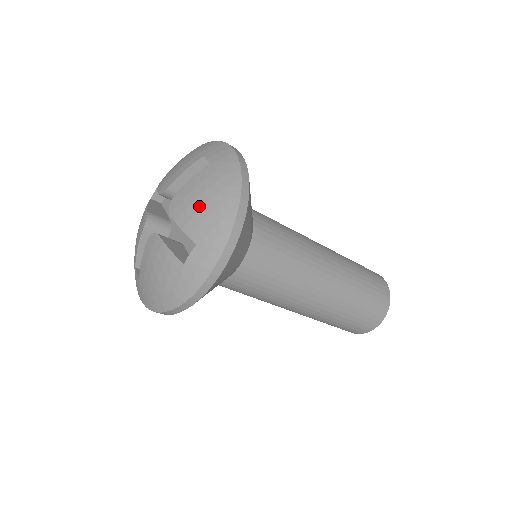
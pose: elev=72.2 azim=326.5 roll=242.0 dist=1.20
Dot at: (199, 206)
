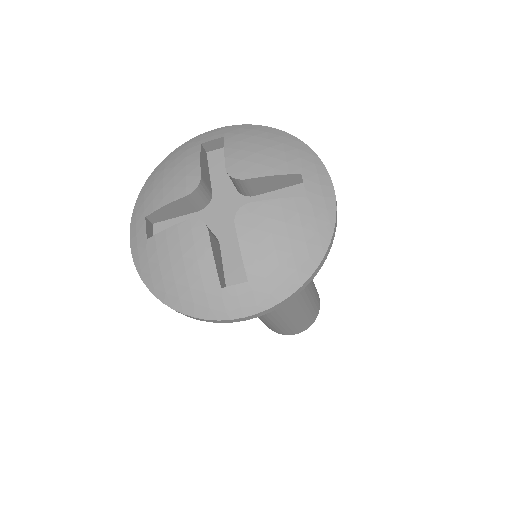
Dot at: (267, 152)
